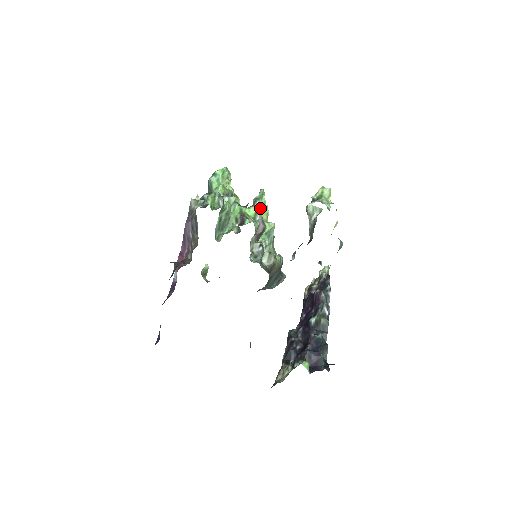
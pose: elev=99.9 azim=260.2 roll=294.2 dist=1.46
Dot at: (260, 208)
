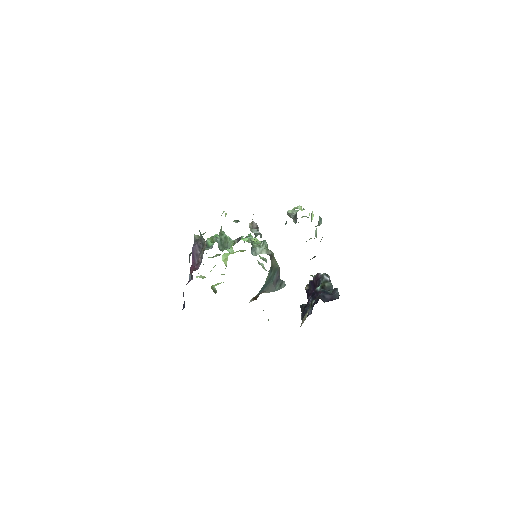
Dot at: (251, 238)
